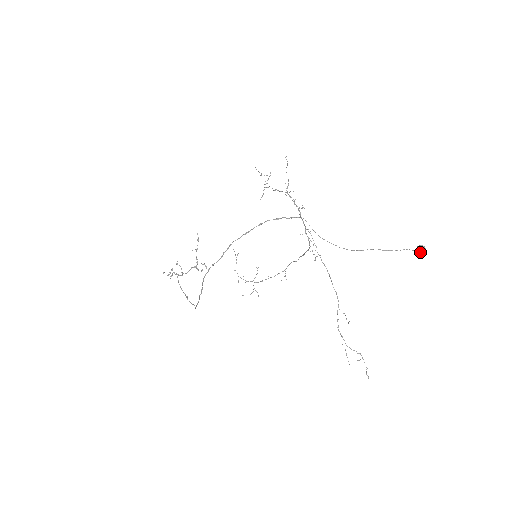
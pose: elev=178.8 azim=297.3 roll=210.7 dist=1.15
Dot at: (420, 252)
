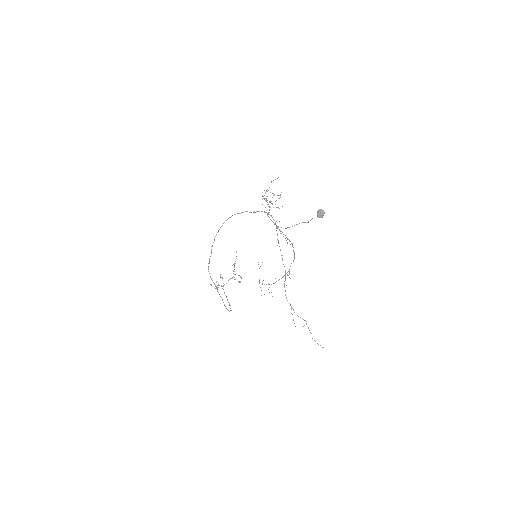
Dot at: (318, 215)
